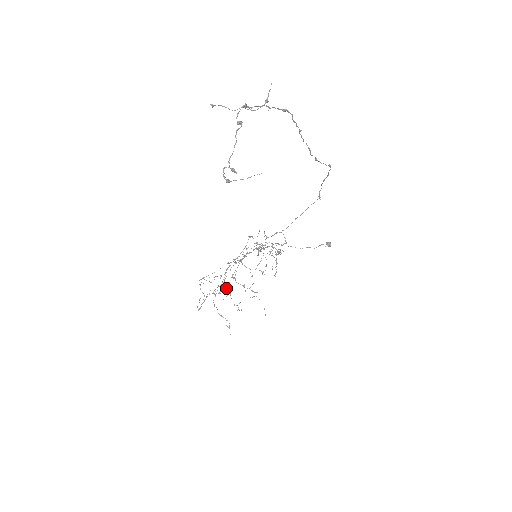
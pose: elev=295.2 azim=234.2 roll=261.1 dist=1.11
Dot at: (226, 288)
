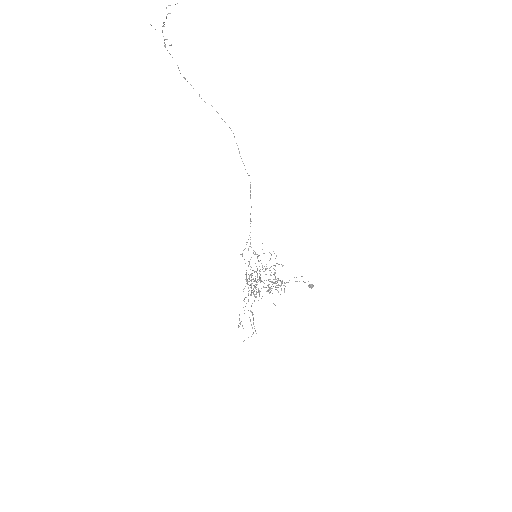
Dot at: (256, 284)
